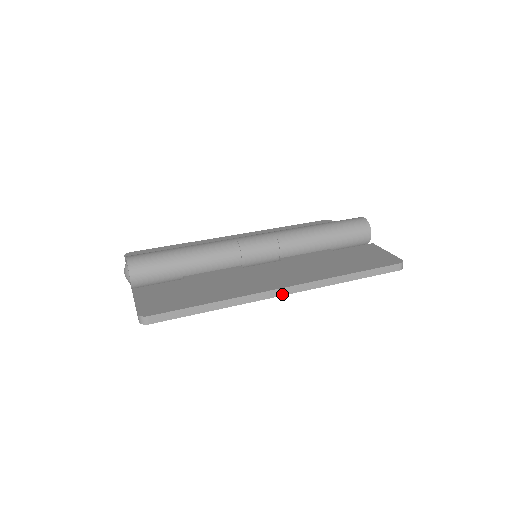
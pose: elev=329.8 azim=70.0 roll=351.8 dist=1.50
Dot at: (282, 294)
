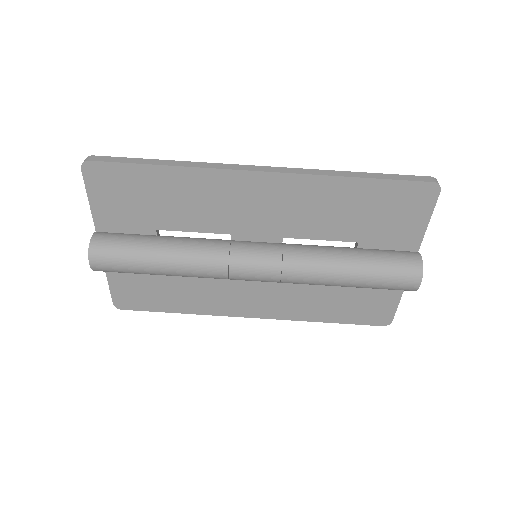
Dot at: occluded
